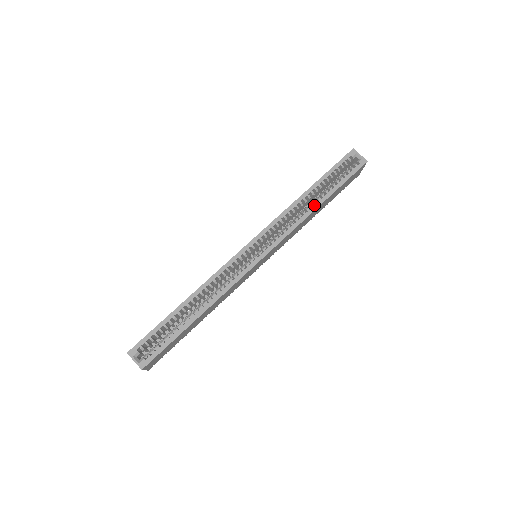
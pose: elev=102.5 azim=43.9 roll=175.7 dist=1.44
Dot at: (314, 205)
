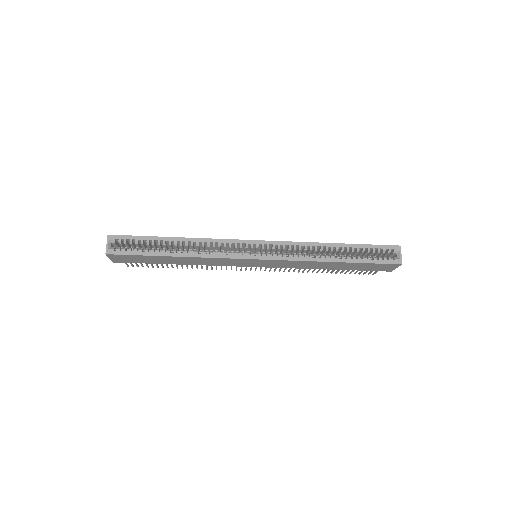
Dot at: (330, 258)
